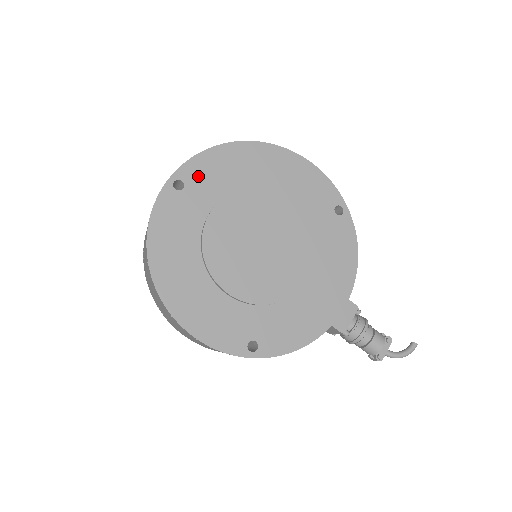
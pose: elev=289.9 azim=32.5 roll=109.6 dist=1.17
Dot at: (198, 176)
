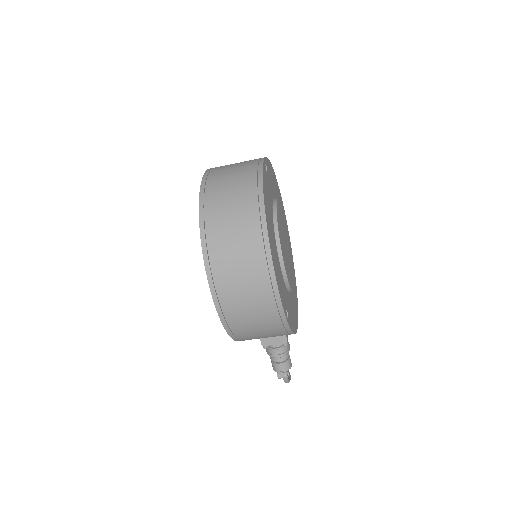
Dot at: (269, 172)
